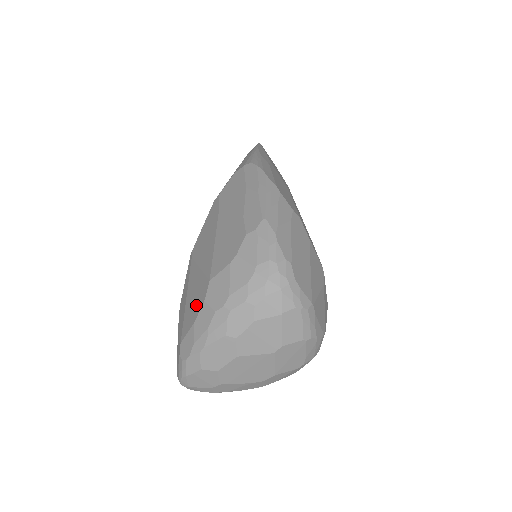
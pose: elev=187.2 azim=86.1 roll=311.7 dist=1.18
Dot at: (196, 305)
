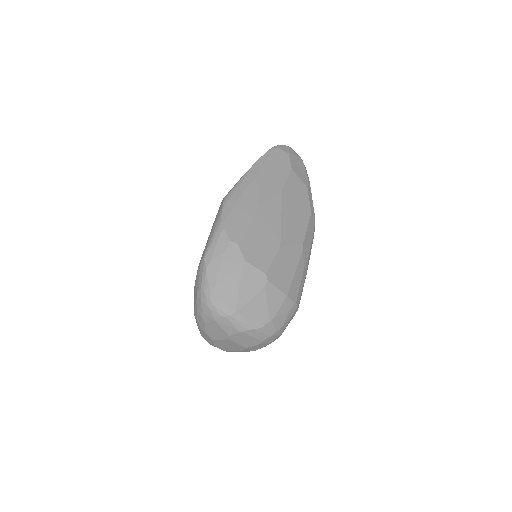
Dot at: occluded
